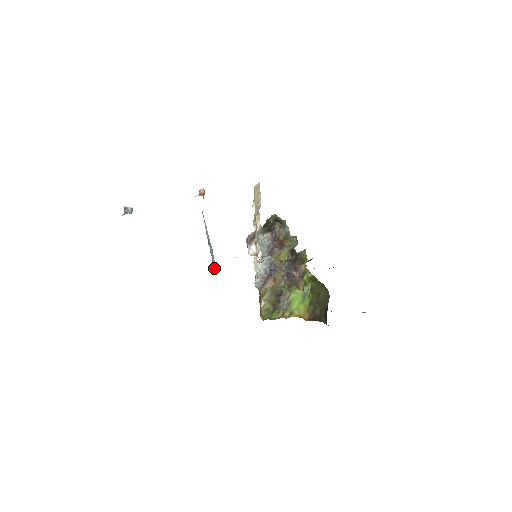
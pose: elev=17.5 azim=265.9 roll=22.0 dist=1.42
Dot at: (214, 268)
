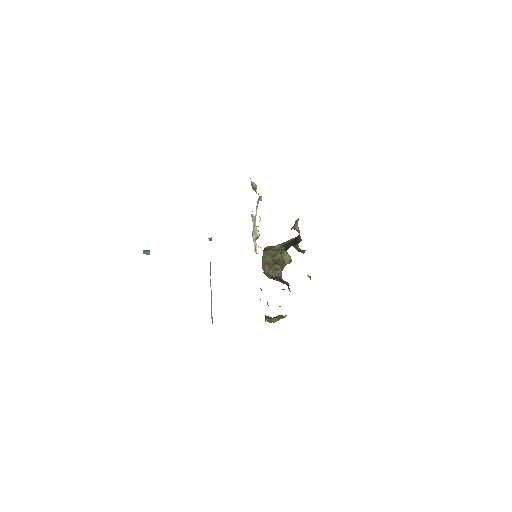
Dot at: occluded
